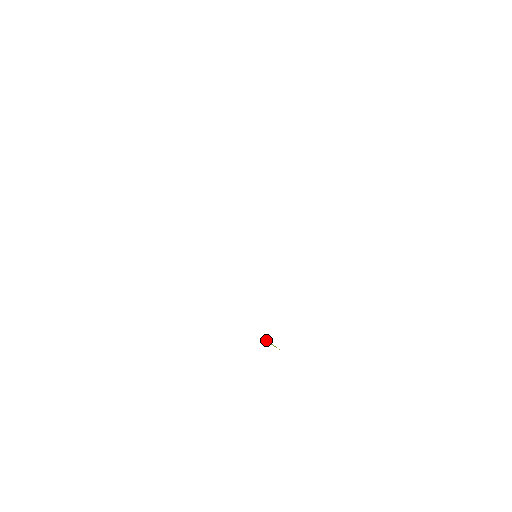
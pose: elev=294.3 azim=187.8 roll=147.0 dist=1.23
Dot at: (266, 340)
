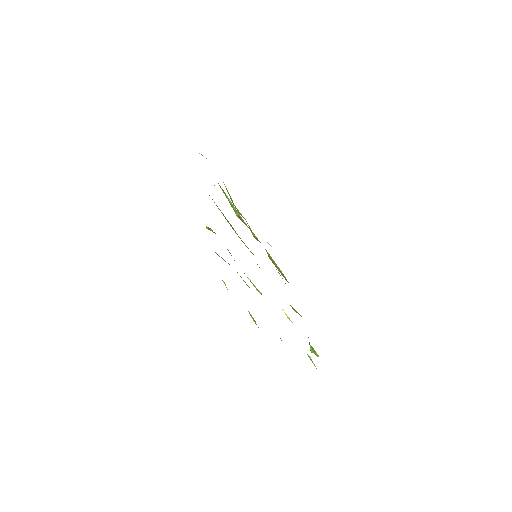
Dot at: occluded
